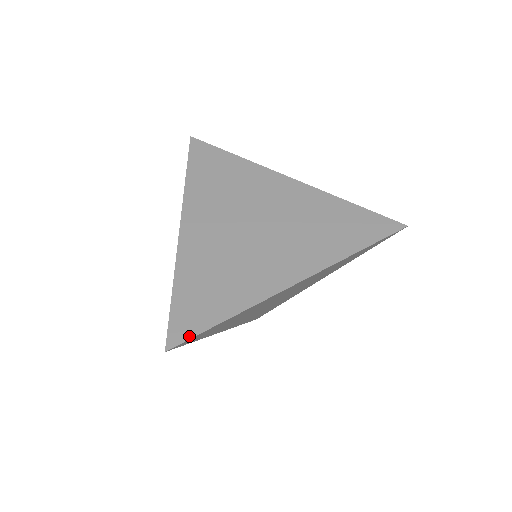
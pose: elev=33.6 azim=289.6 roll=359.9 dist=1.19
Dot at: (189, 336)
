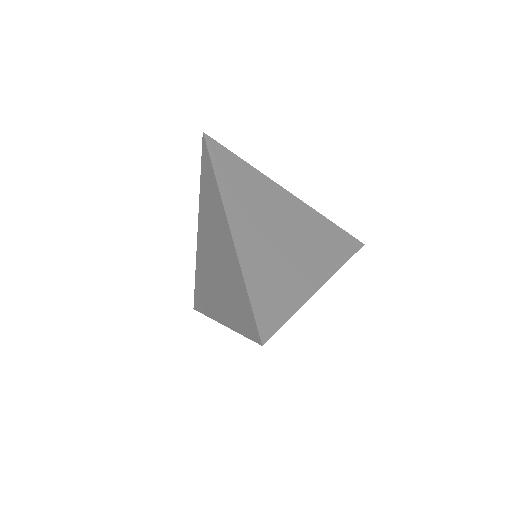
Dot at: (274, 331)
